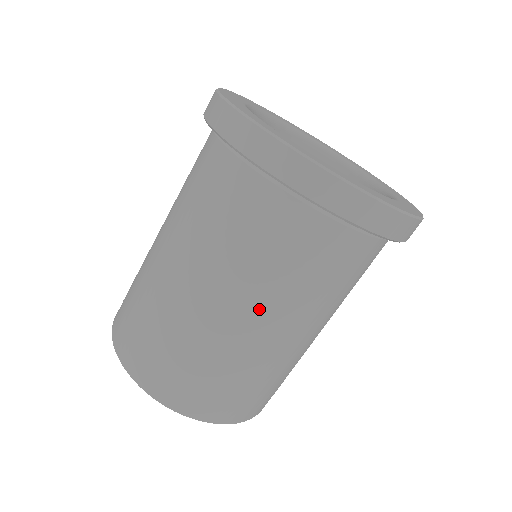
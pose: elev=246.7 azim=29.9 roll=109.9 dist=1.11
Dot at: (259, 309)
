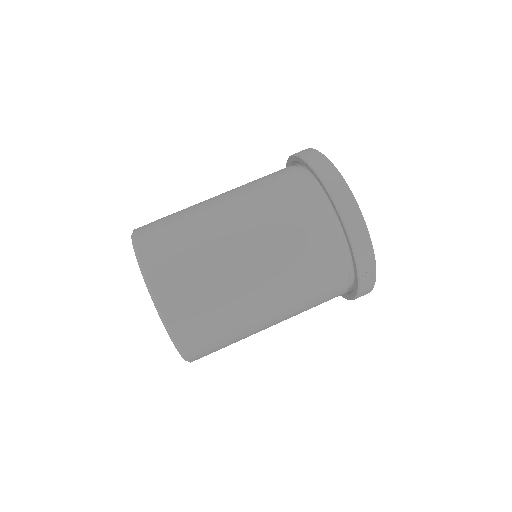
Dot at: (231, 195)
